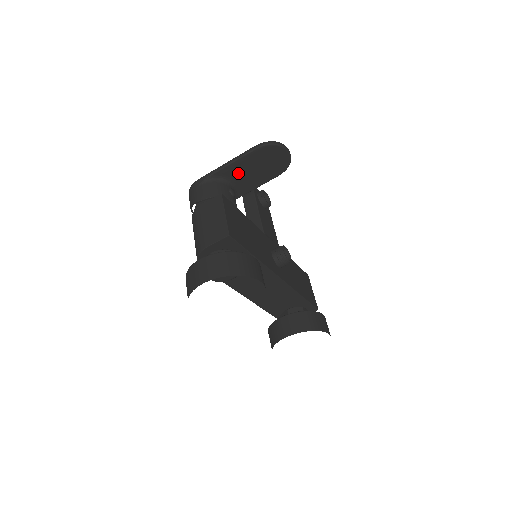
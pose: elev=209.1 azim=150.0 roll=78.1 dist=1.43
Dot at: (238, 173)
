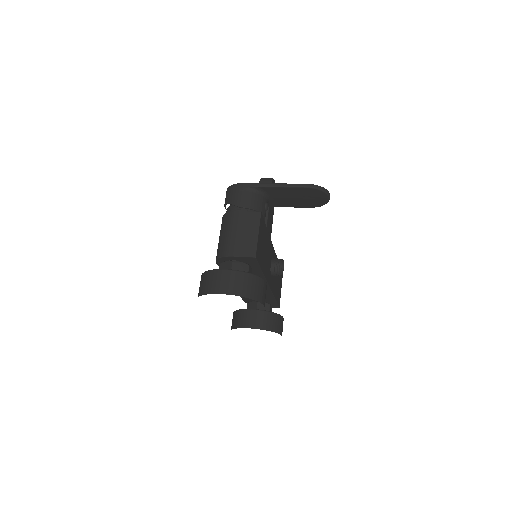
Dot at: (279, 194)
